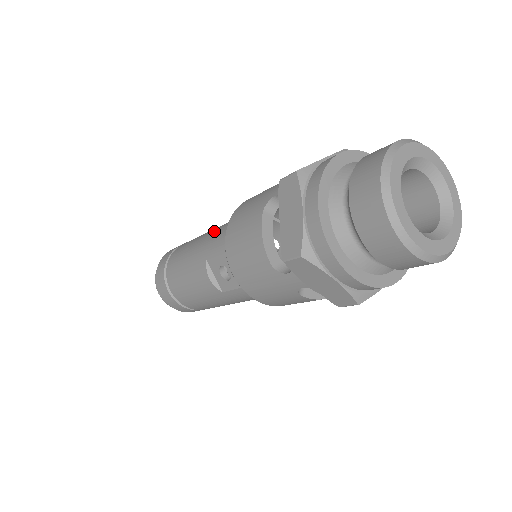
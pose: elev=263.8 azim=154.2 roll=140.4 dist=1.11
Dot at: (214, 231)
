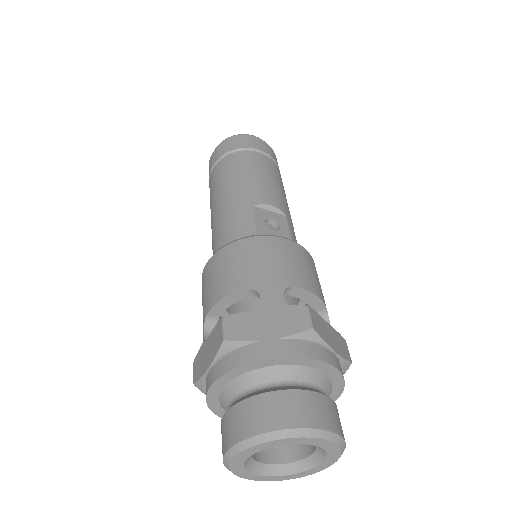
Dot at: occluded
